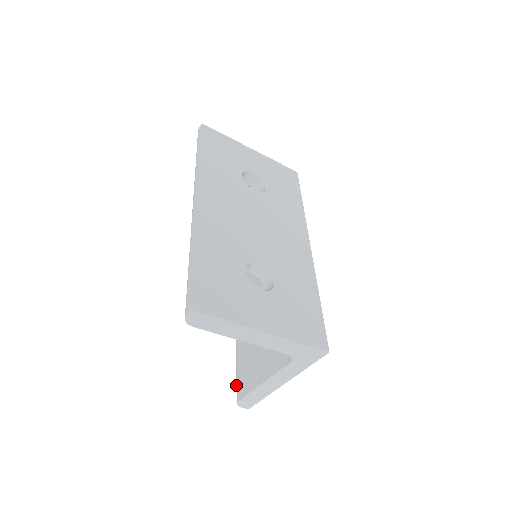
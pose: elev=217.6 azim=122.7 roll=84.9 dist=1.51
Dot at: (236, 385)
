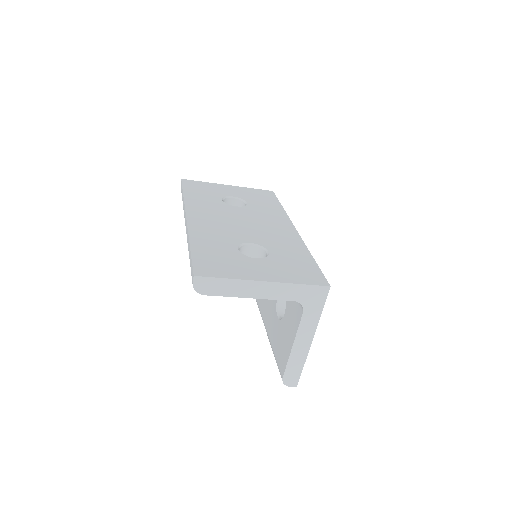
Dot at: occluded
